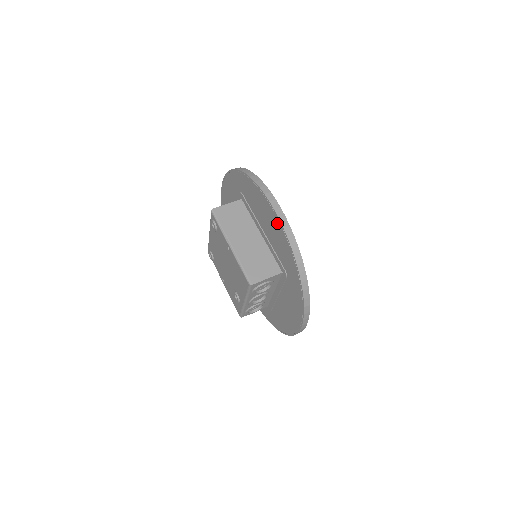
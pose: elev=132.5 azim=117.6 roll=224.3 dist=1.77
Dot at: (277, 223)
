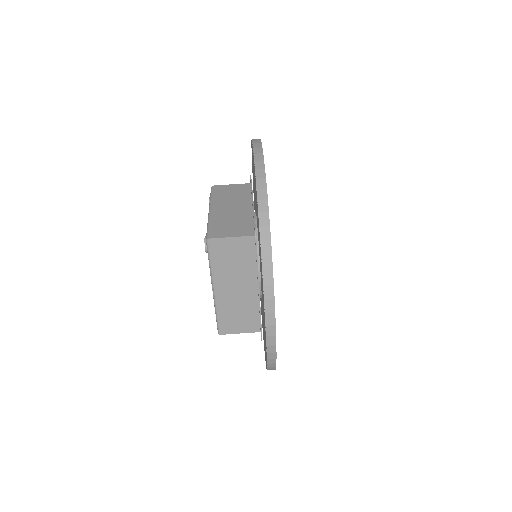
Dot at: occluded
